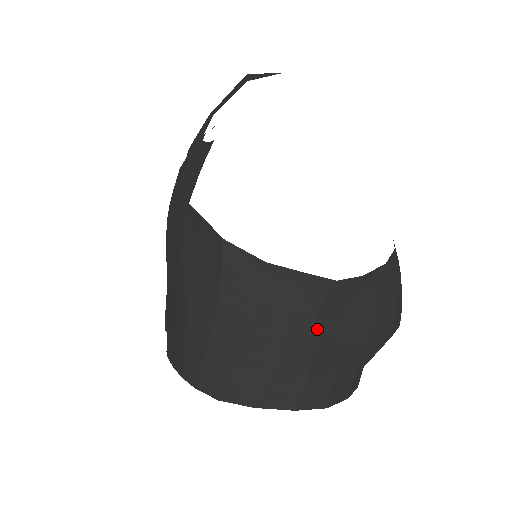
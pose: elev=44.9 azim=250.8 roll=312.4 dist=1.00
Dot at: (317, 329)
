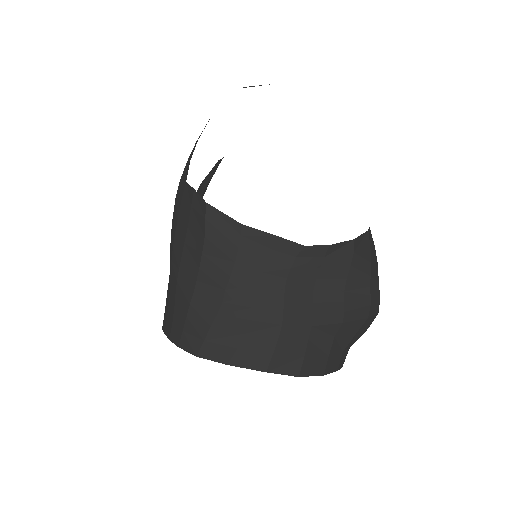
Dot at: (288, 292)
